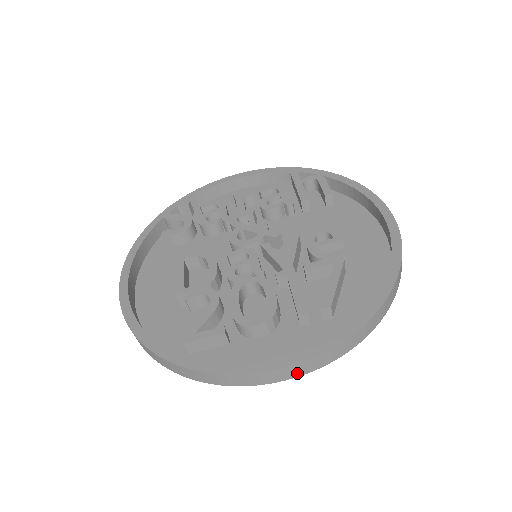
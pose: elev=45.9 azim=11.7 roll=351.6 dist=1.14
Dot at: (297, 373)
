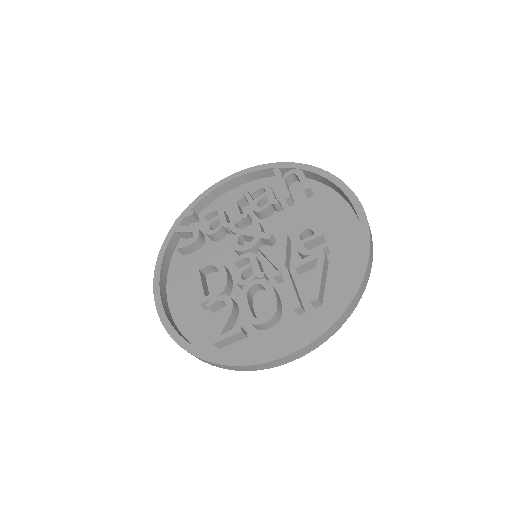
Dot at: (300, 355)
